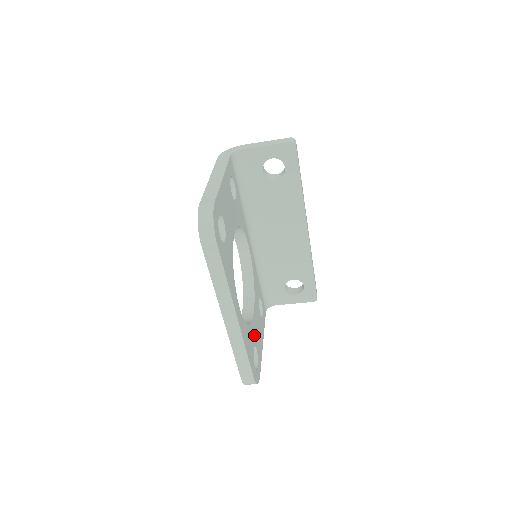
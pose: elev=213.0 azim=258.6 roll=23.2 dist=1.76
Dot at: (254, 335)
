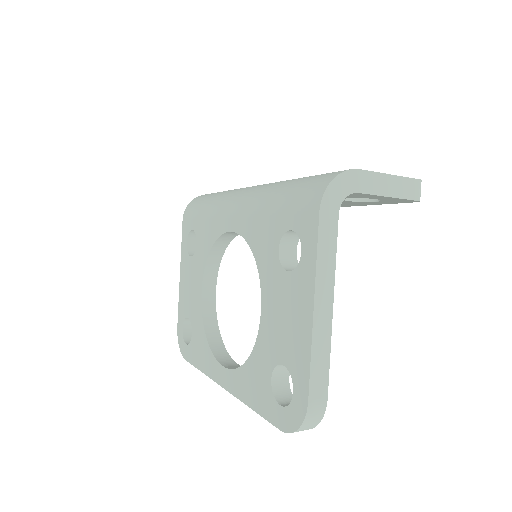
Dot at: occluded
